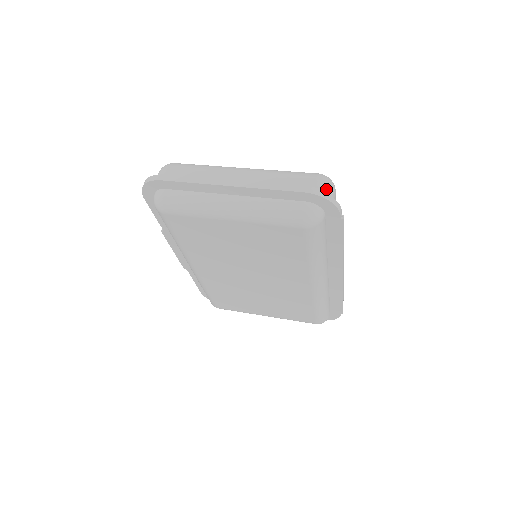
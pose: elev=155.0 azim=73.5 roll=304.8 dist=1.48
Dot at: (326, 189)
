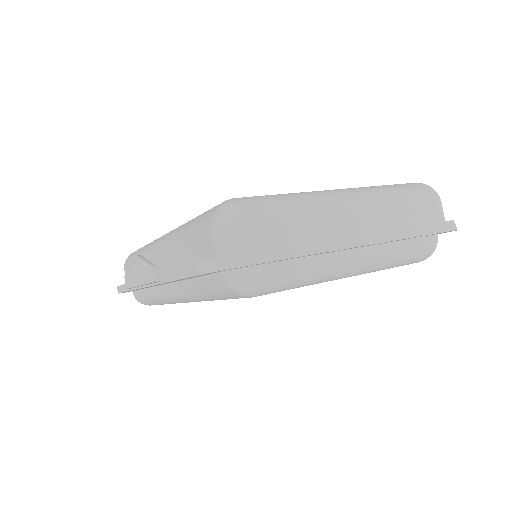
Dot at: occluded
